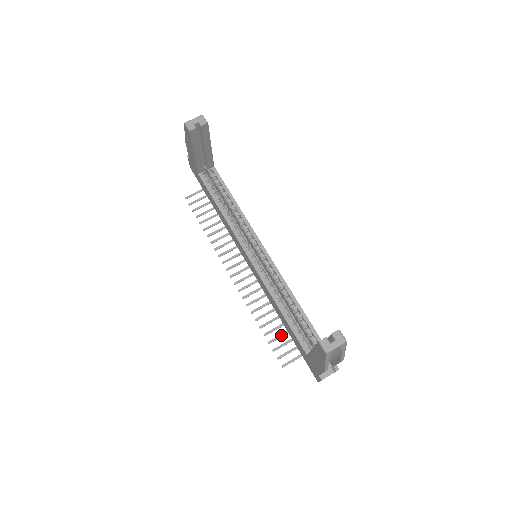
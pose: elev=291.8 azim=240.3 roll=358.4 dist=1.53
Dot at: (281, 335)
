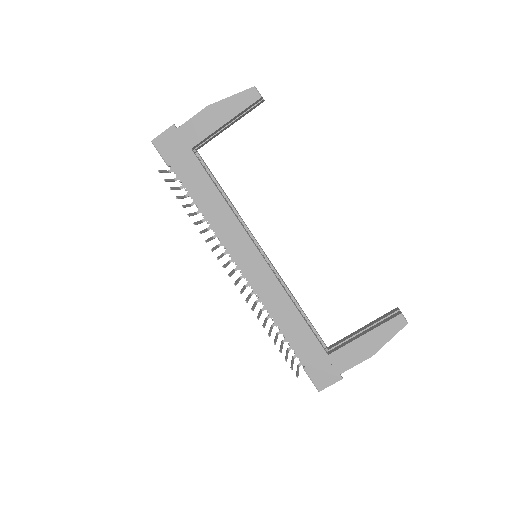
Dot at: (282, 345)
